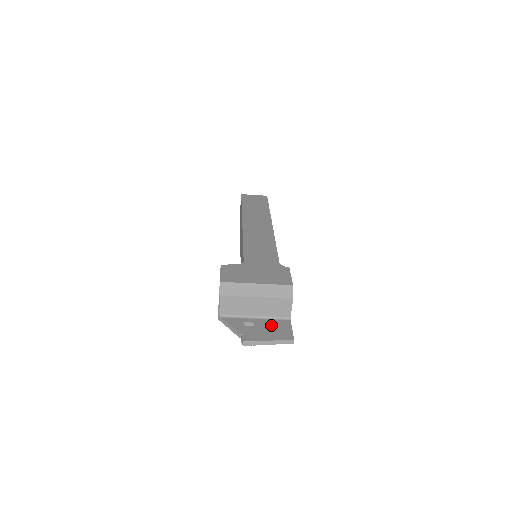
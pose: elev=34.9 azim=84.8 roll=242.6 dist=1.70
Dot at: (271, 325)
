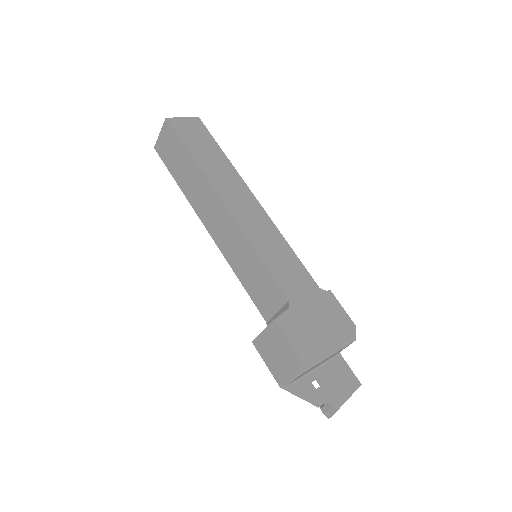
Dot at: (334, 373)
